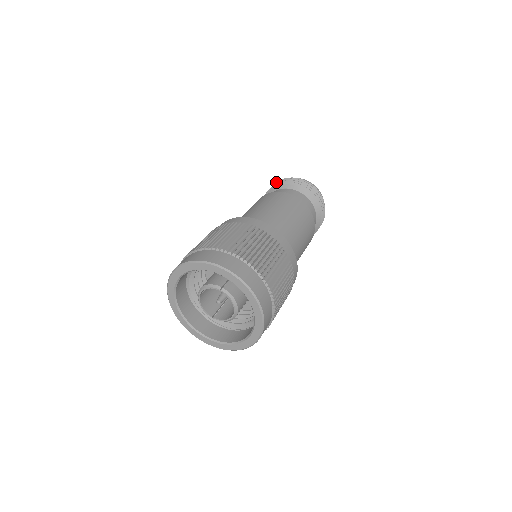
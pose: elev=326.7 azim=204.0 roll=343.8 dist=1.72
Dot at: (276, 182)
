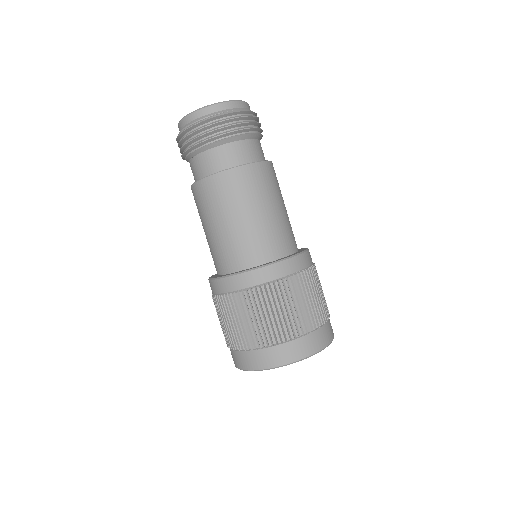
Dot at: (216, 116)
